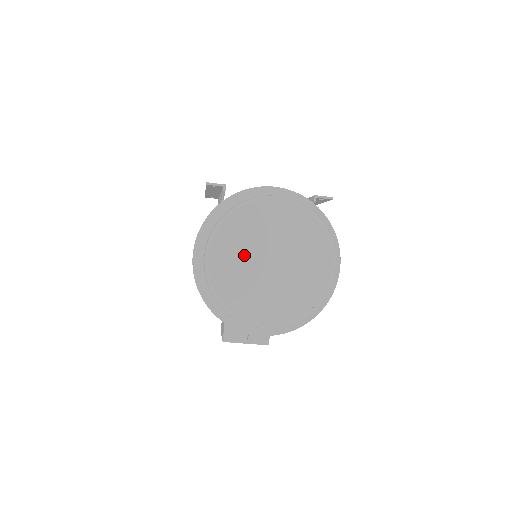
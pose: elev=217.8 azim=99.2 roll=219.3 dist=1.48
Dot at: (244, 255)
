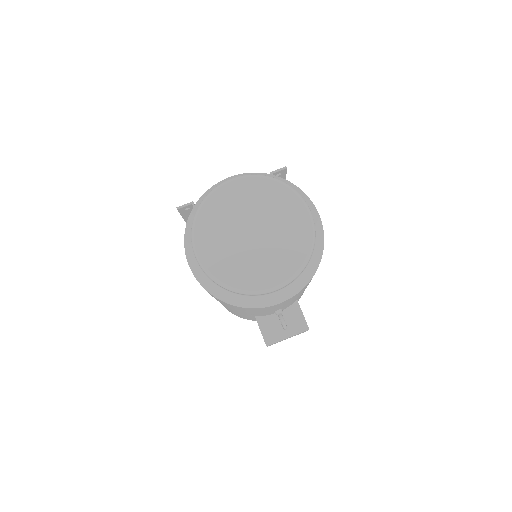
Dot at: (226, 237)
